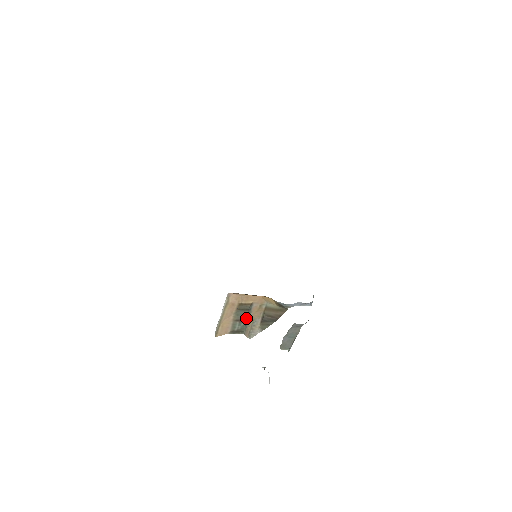
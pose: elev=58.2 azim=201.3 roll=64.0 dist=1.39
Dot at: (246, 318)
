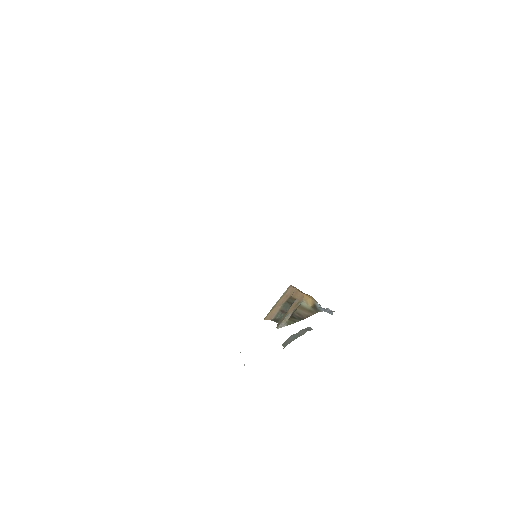
Dot at: occluded
